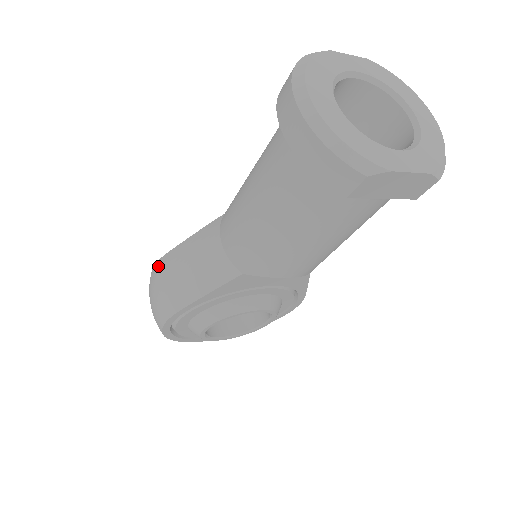
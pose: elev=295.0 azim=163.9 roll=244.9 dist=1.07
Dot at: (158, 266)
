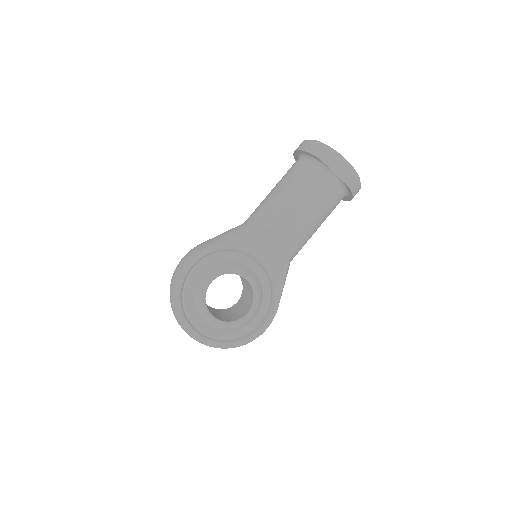
Dot at: occluded
